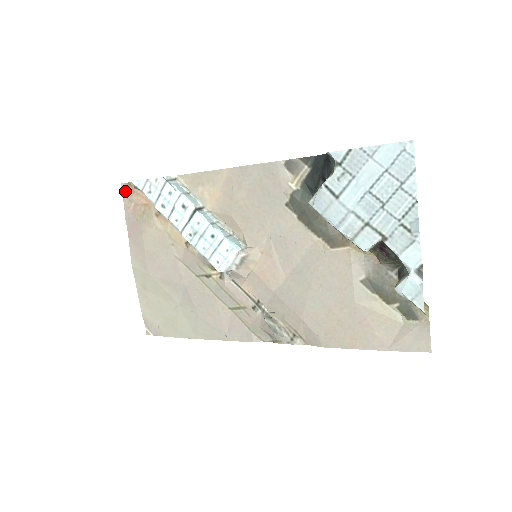
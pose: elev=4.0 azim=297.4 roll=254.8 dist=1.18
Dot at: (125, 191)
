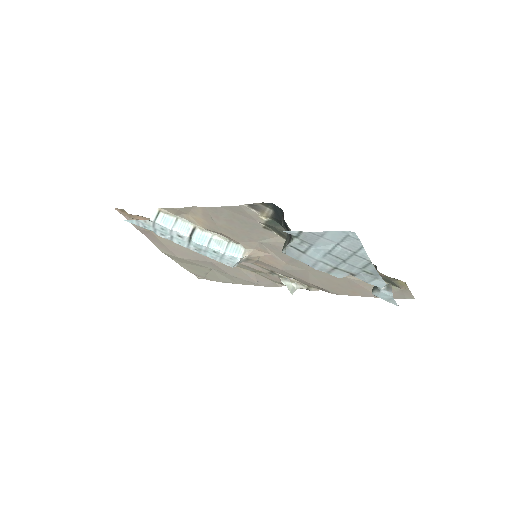
Dot at: (122, 213)
